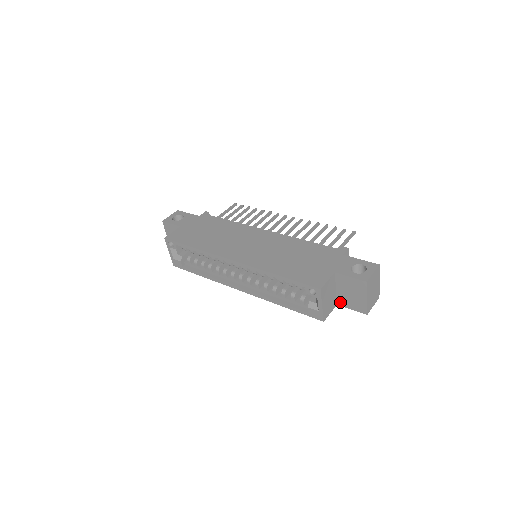
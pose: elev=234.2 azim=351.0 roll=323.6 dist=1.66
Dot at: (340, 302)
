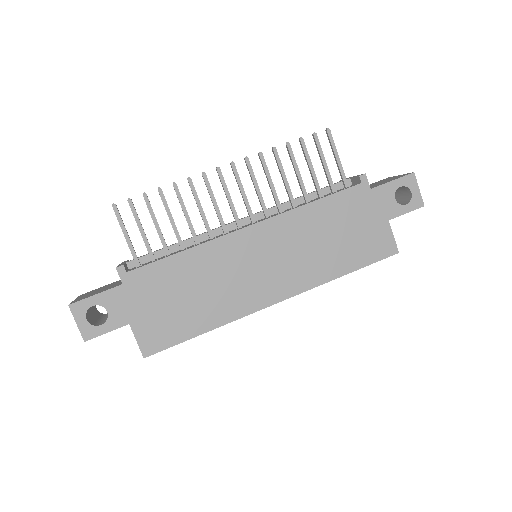
Dot at: occluded
